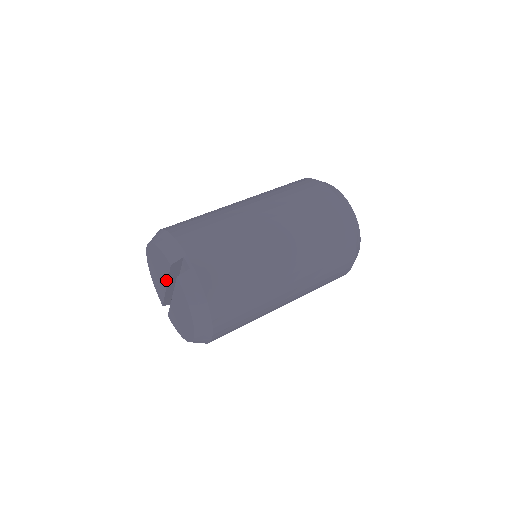
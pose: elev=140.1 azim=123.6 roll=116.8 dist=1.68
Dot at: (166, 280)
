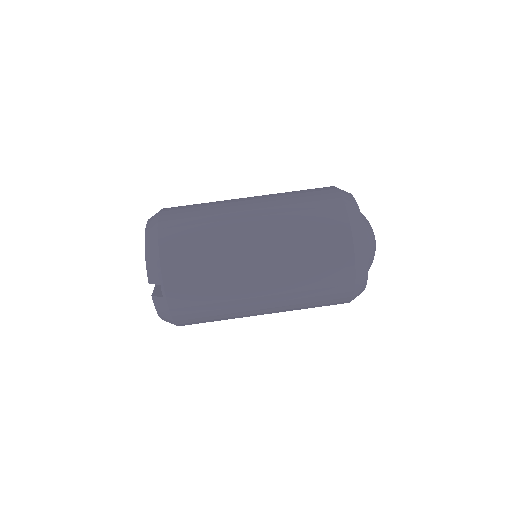
Dot at: occluded
